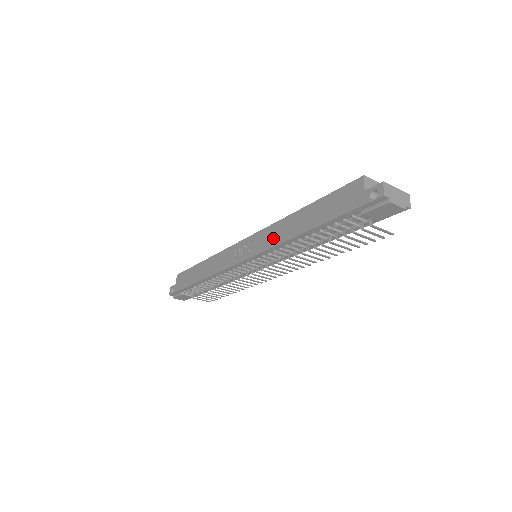
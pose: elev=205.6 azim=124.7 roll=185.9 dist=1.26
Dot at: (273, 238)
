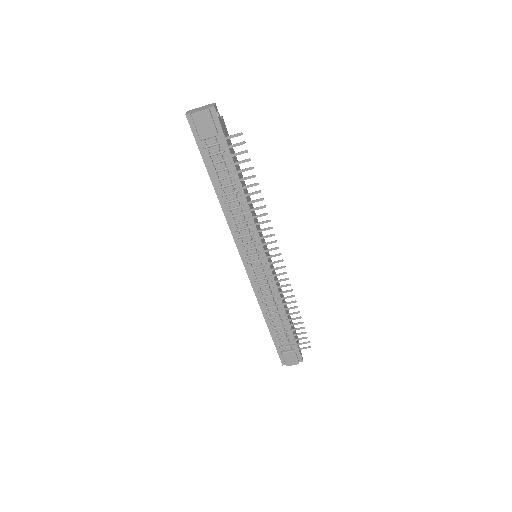
Dot at: occluded
